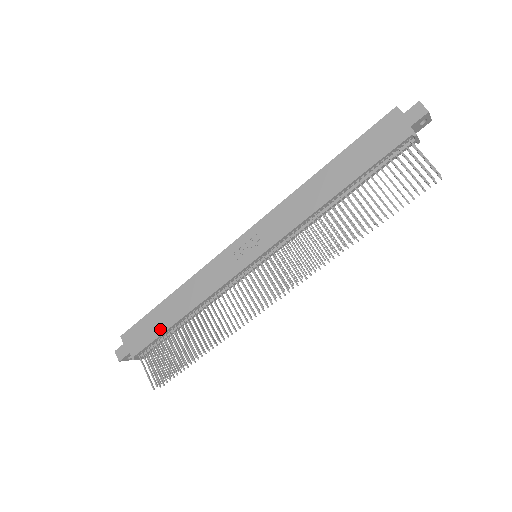
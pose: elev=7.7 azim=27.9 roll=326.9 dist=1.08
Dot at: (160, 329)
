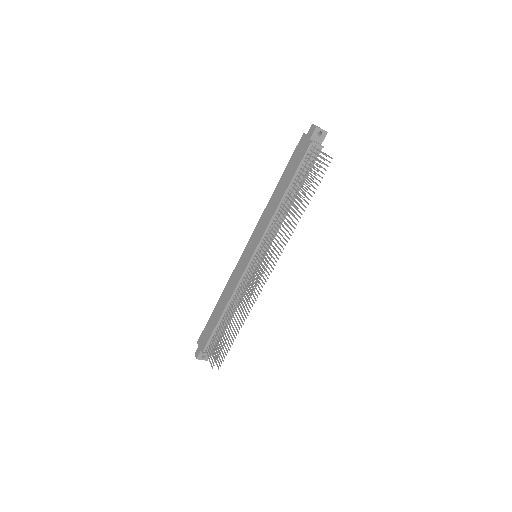
Dot at: (213, 326)
